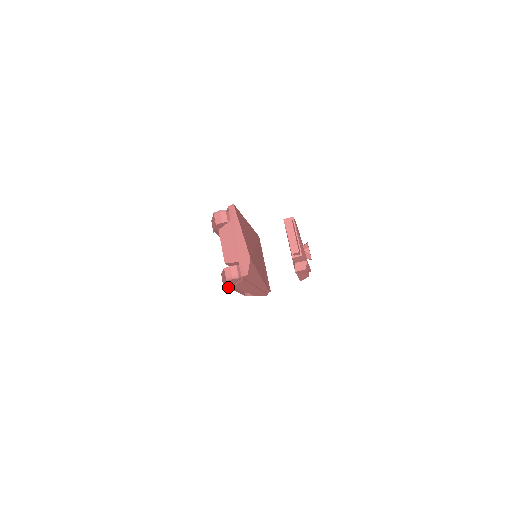
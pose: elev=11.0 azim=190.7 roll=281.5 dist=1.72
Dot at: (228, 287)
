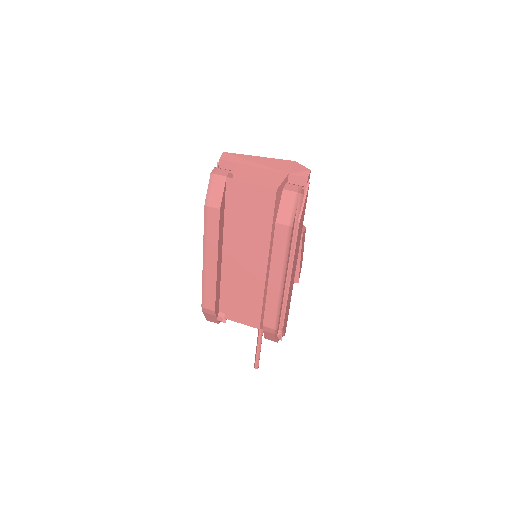
Dot at: (289, 245)
